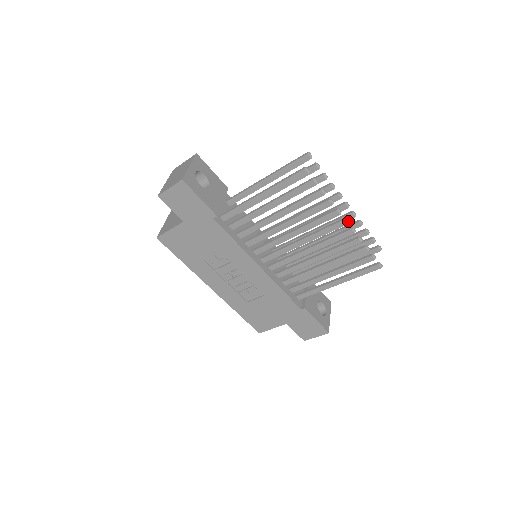
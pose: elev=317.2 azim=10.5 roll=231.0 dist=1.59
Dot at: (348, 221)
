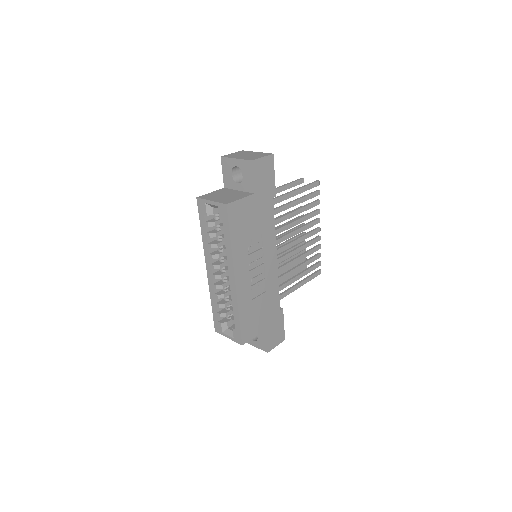
Dot at: (320, 229)
